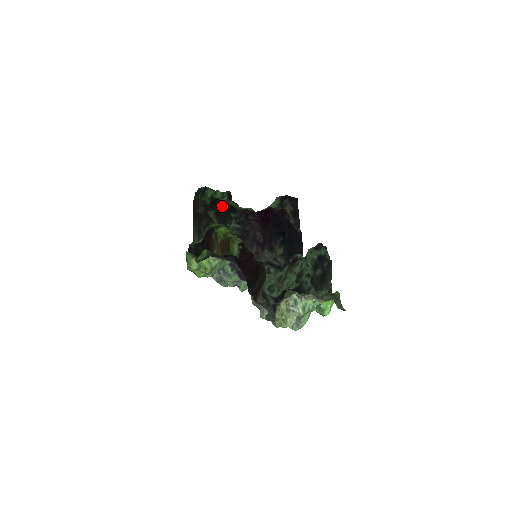
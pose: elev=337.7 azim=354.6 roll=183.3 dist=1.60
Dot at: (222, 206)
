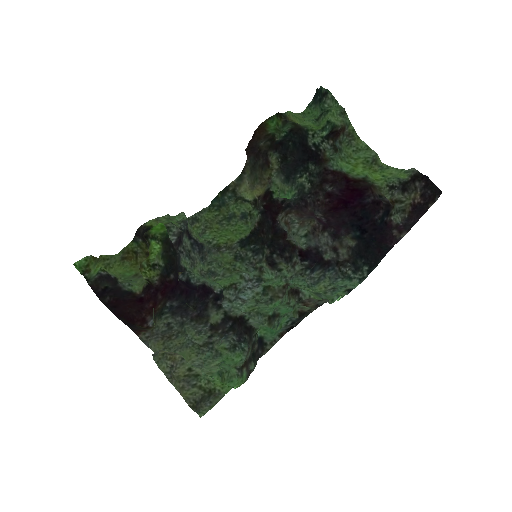
Dot at: (293, 153)
